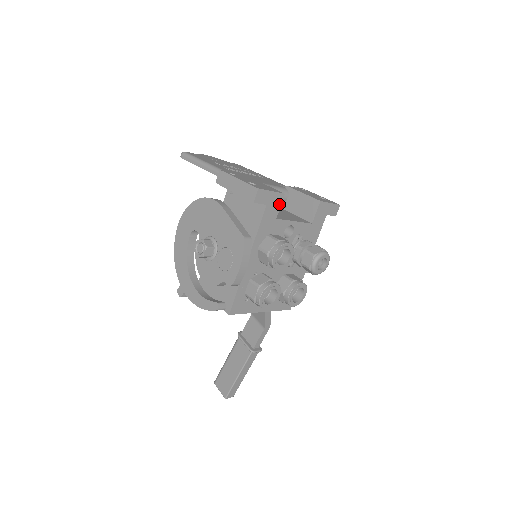
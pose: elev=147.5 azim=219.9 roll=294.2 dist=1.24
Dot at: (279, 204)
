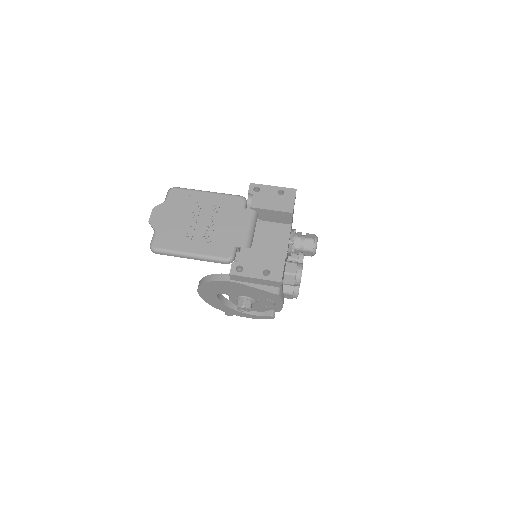
Dot at: (285, 260)
